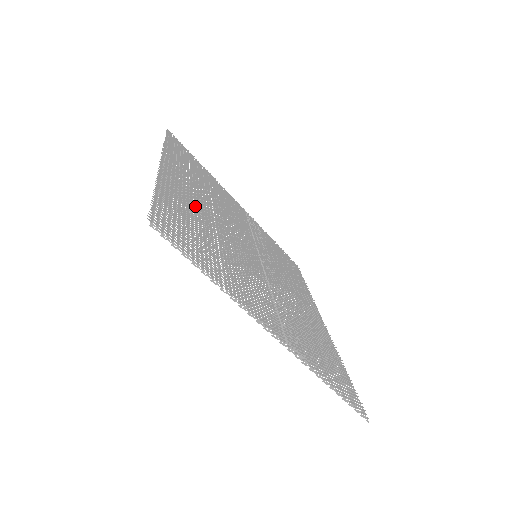
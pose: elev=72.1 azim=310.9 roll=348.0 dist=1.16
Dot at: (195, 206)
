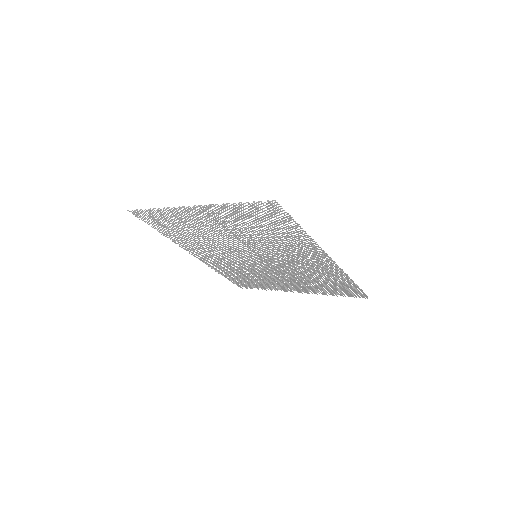
Dot at: (197, 244)
